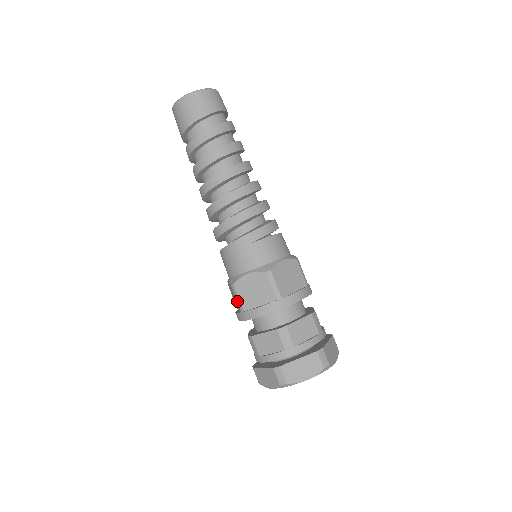
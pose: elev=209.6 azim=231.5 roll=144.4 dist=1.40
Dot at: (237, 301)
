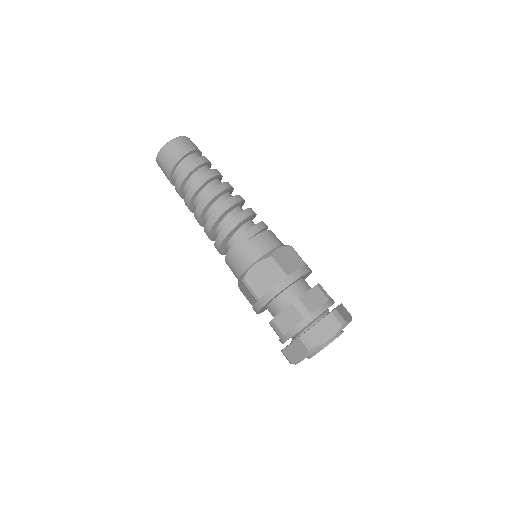
Dot at: (251, 293)
